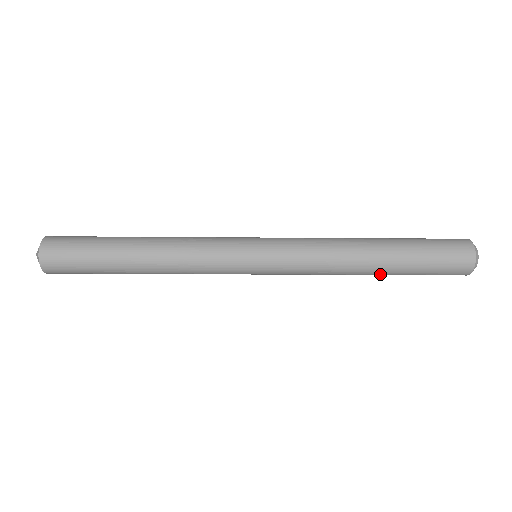
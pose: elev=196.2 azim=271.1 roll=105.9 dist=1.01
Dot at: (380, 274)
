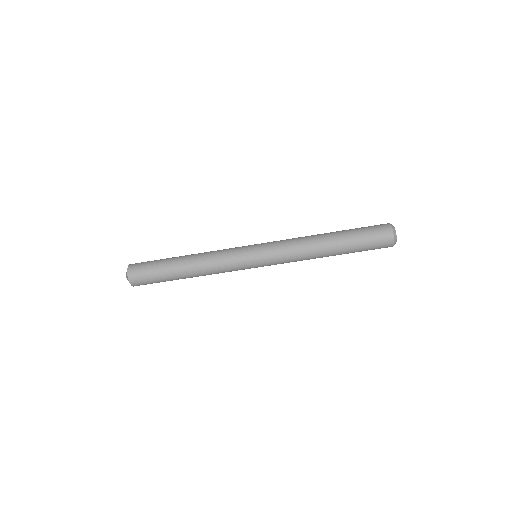
Dot at: (334, 241)
